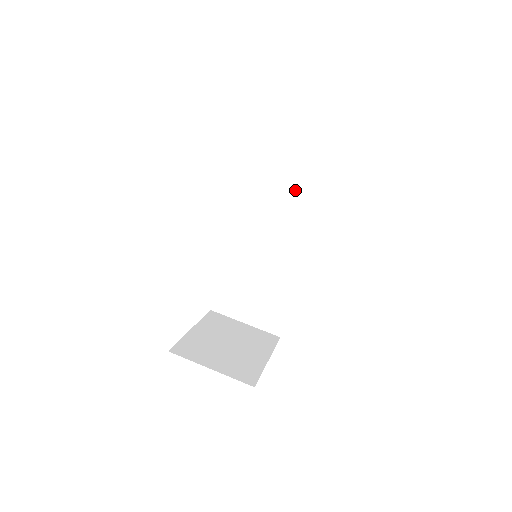
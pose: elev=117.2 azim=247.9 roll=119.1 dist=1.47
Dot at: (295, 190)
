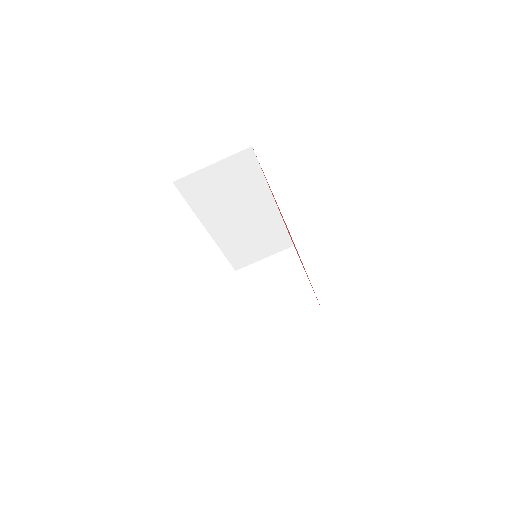
Dot at: (232, 182)
